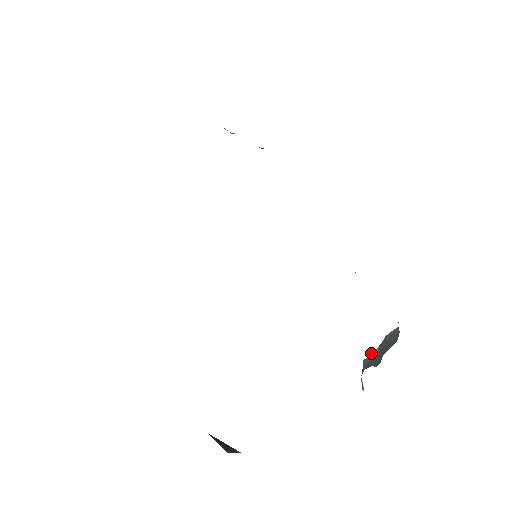
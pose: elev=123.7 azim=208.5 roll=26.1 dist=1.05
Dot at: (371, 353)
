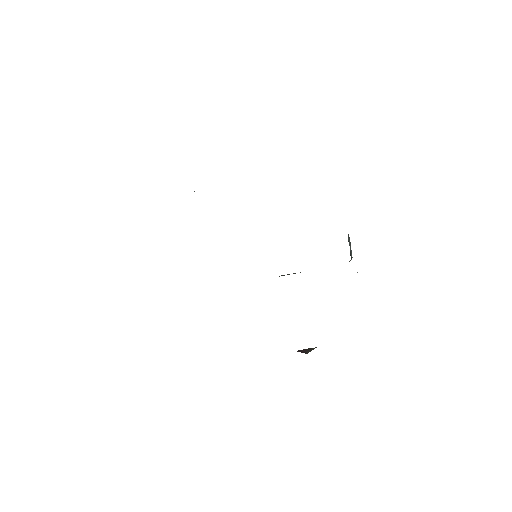
Dot at: occluded
